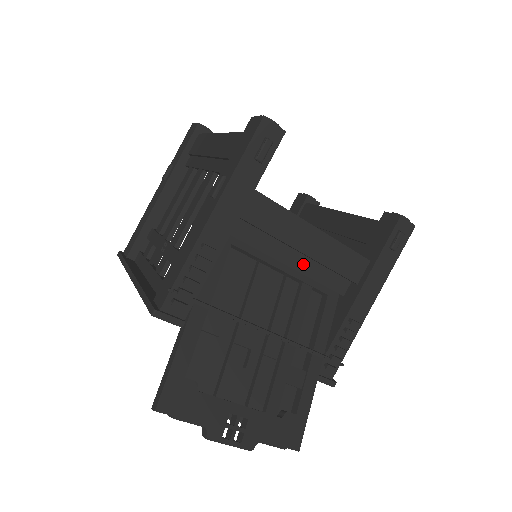
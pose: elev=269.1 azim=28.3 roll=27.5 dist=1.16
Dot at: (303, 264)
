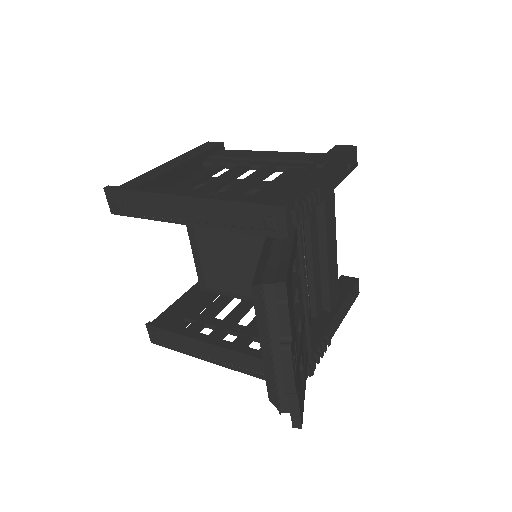
Dot at: (317, 269)
